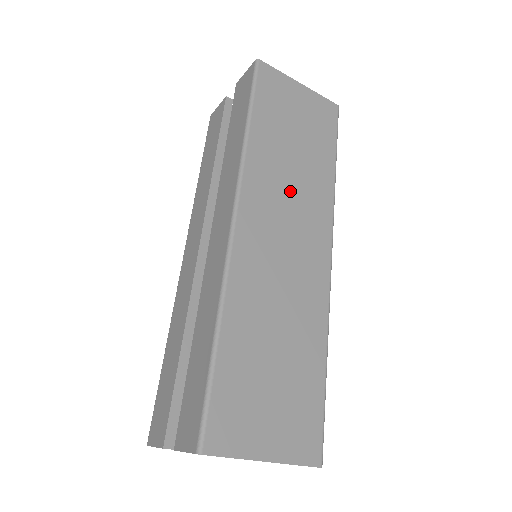
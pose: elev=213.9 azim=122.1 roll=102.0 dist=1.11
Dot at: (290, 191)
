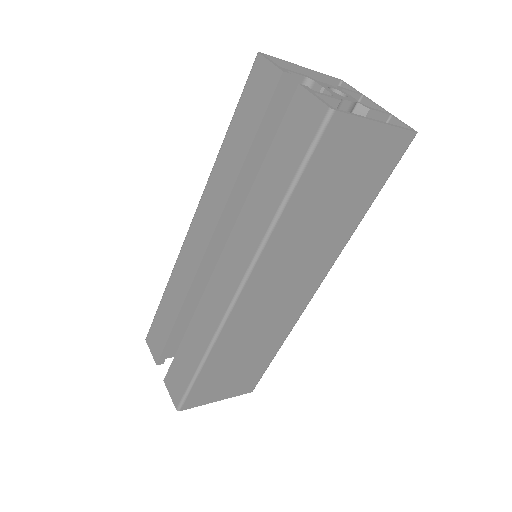
Dot at: (303, 254)
